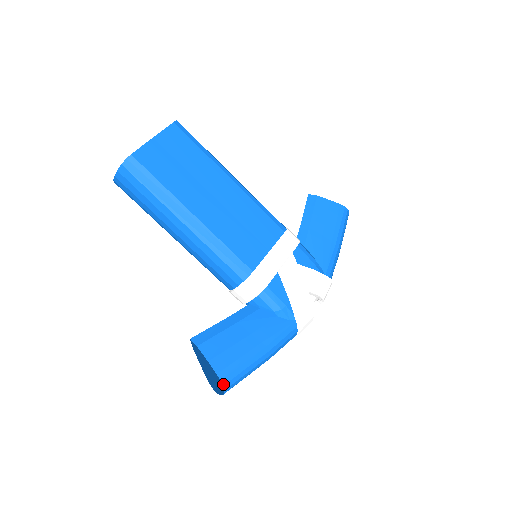
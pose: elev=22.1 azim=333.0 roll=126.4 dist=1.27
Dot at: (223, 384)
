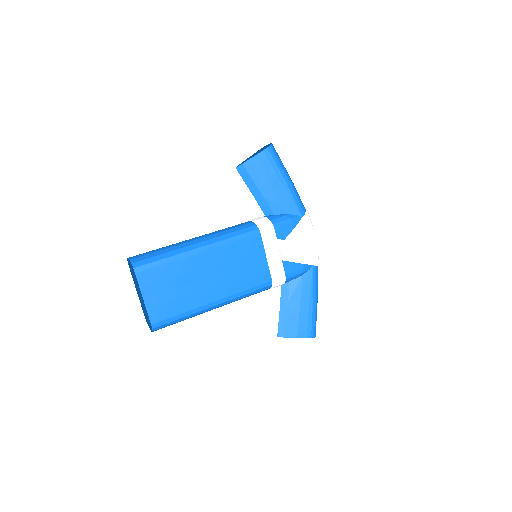
Dot at: (313, 337)
